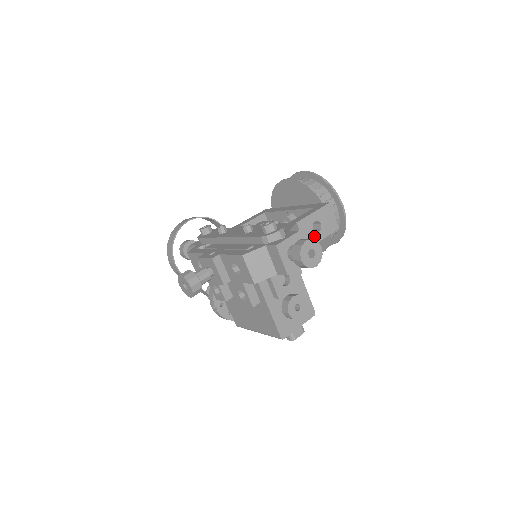
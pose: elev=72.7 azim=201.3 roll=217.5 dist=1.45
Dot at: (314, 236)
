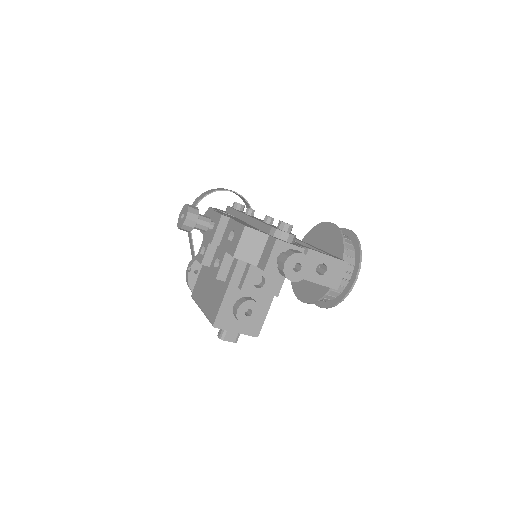
Dot at: (313, 274)
